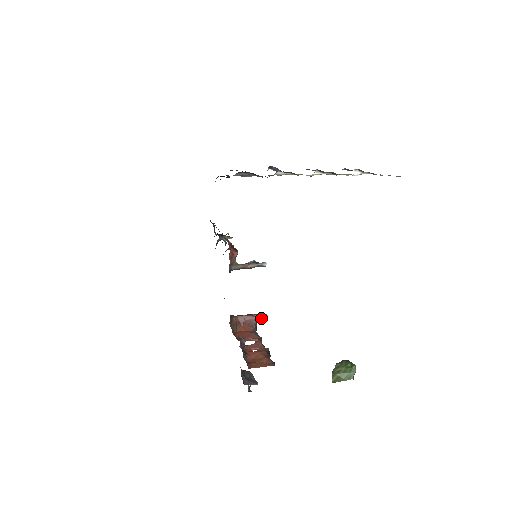
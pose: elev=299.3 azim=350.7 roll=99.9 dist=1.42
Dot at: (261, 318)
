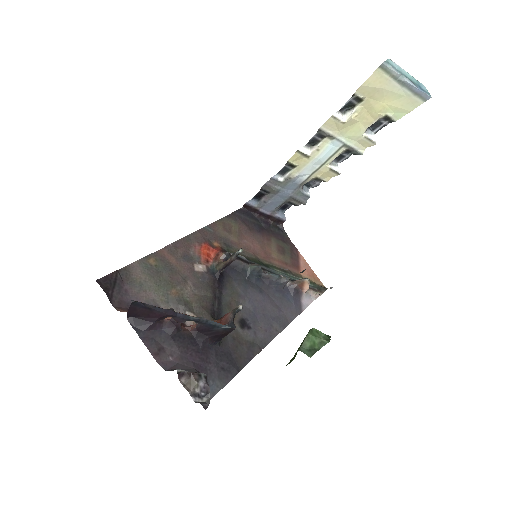
Dot at: (235, 310)
